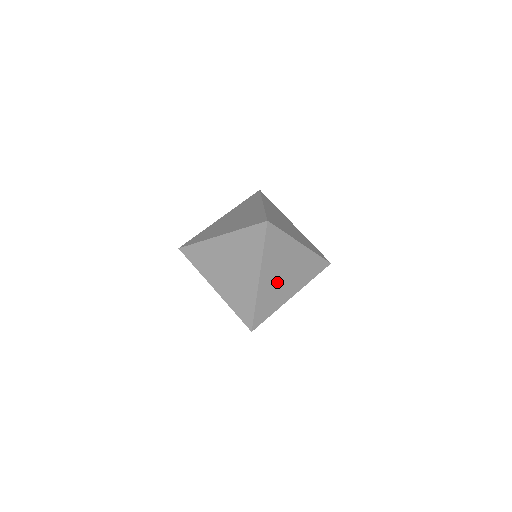
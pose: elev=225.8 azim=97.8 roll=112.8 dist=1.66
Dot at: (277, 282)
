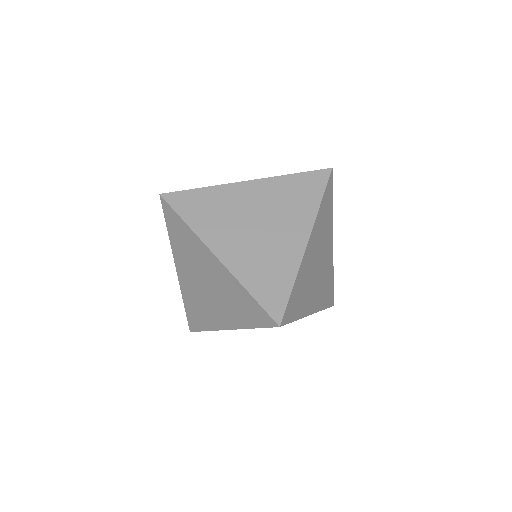
Dot at: (254, 242)
